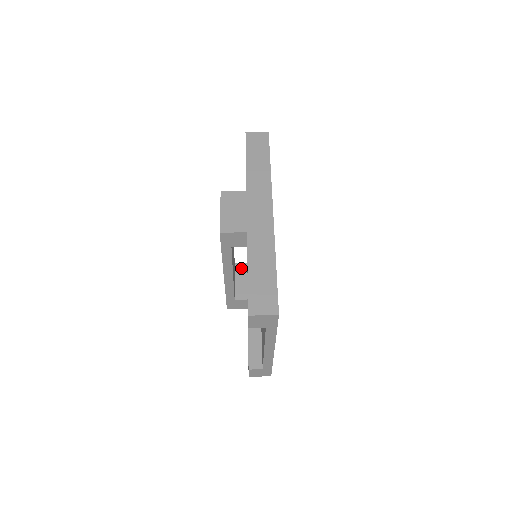
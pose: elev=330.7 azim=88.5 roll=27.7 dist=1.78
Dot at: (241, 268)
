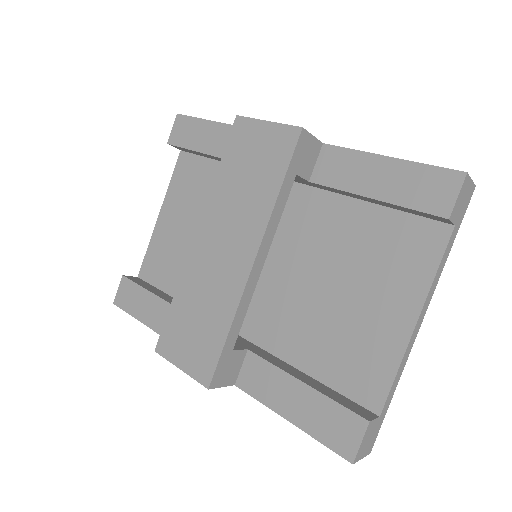
Dot at: occluded
